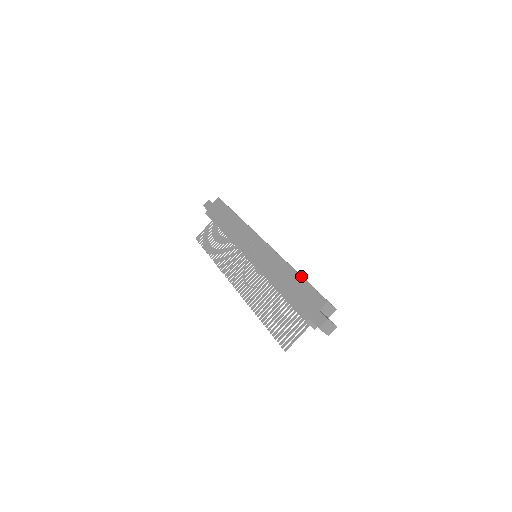
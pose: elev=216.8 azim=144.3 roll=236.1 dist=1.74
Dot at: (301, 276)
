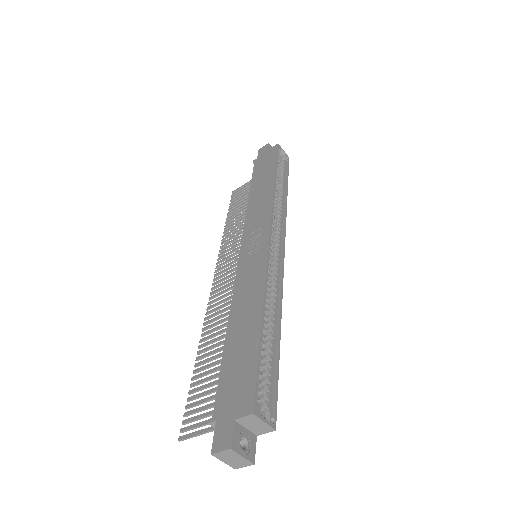
Dot at: (260, 333)
